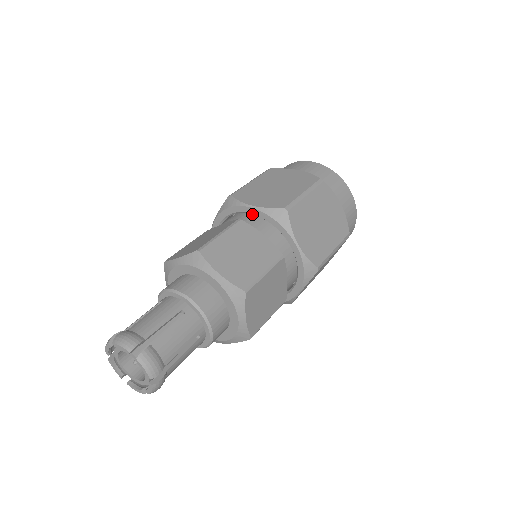
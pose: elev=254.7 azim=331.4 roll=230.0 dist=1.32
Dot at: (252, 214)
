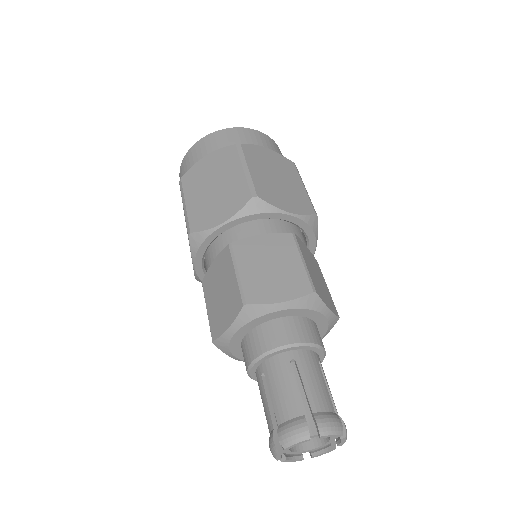
Dot at: (281, 219)
